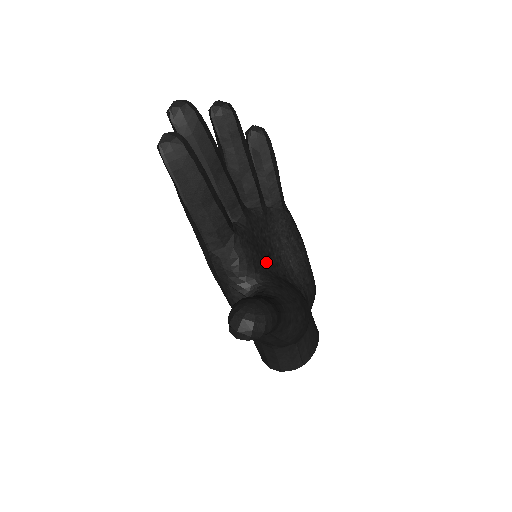
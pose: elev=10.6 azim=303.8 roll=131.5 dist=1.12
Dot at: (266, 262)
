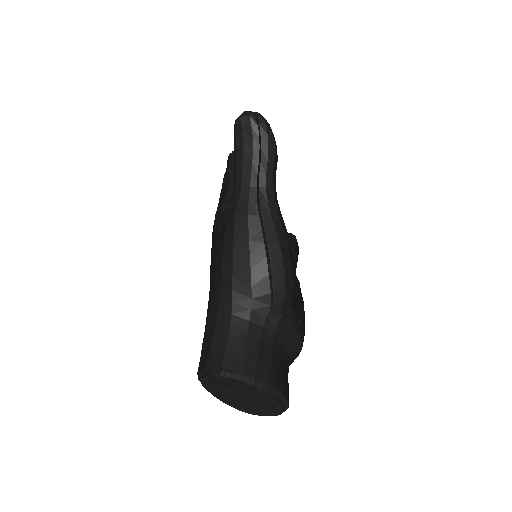
Dot at: occluded
